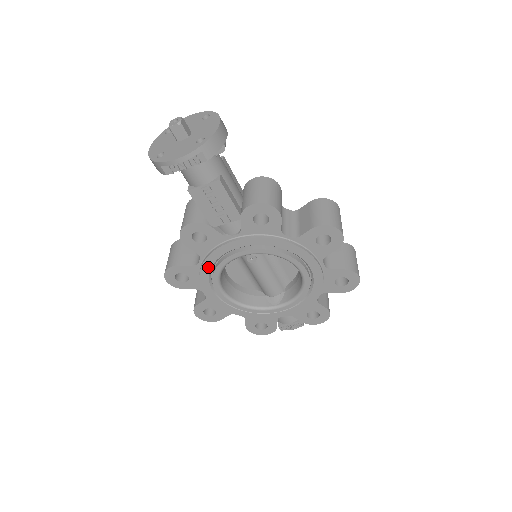
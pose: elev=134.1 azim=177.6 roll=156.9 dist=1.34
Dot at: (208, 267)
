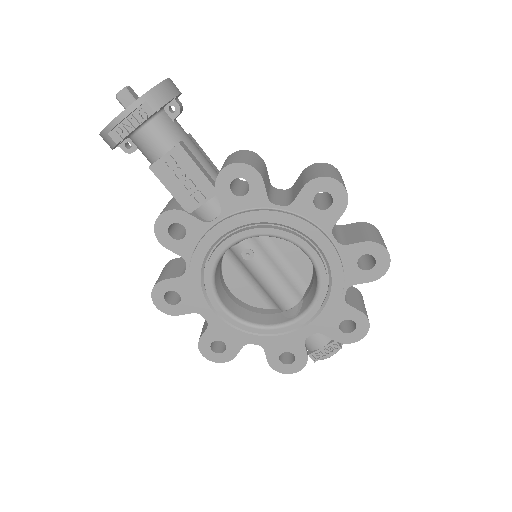
Dot at: (197, 273)
